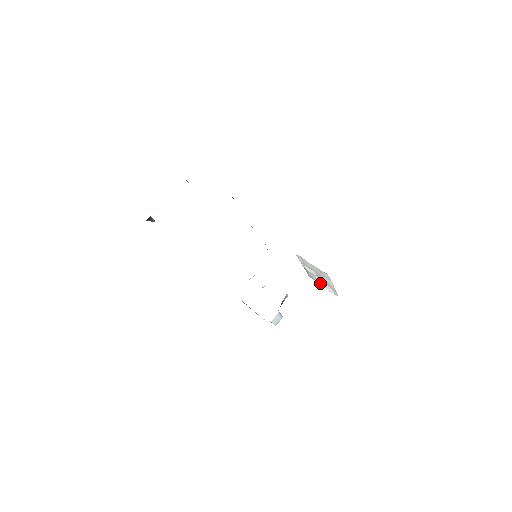
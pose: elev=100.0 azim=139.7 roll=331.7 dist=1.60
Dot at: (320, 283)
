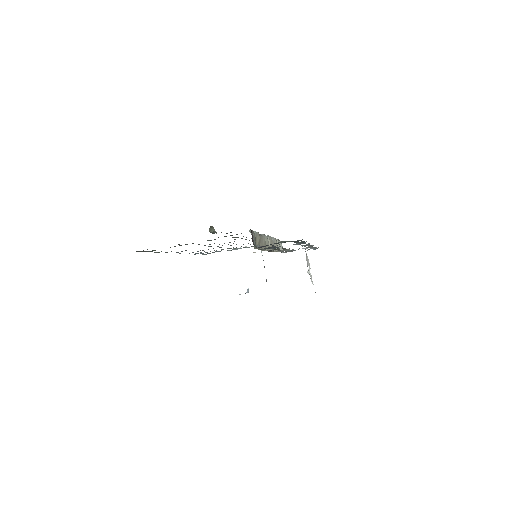
Dot at: (309, 273)
